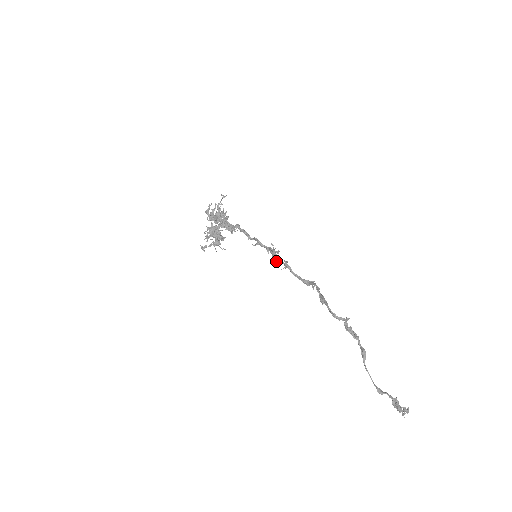
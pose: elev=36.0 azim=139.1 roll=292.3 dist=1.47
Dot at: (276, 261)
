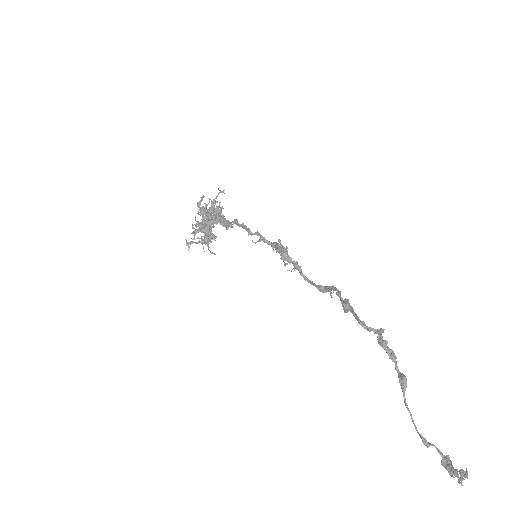
Dot at: (283, 260)
